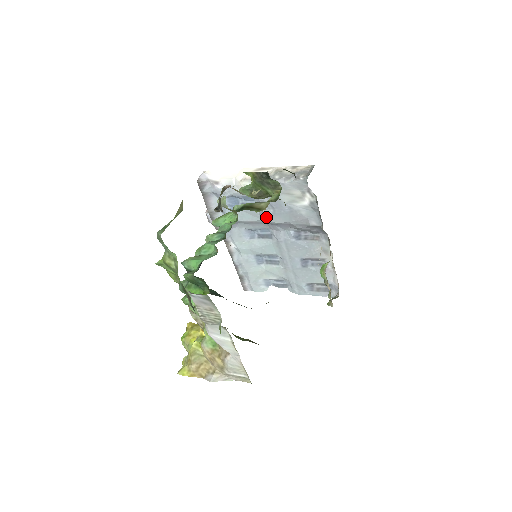
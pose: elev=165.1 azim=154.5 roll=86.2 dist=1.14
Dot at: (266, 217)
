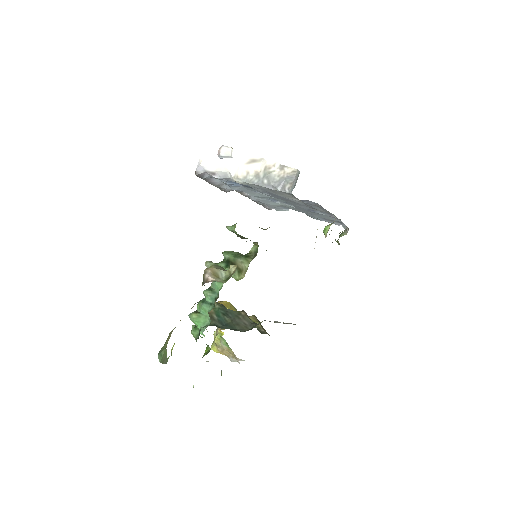
Dot at: occluded
